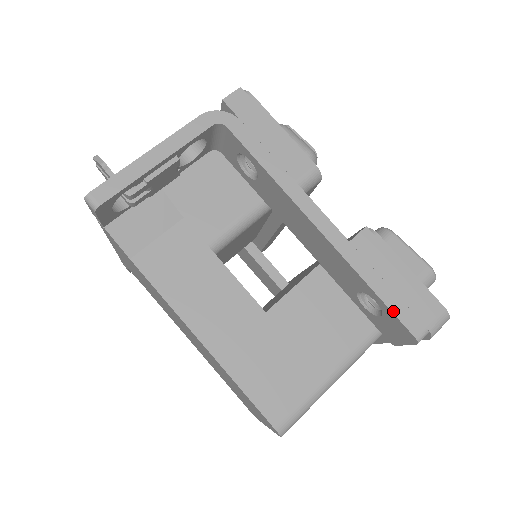
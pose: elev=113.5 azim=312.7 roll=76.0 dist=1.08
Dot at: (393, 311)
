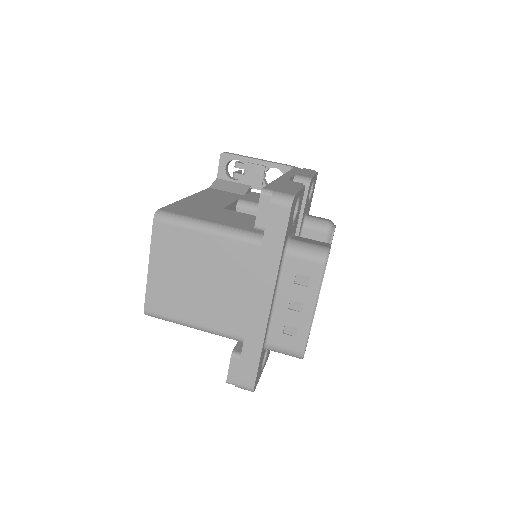
Dot at: (269, 185)
